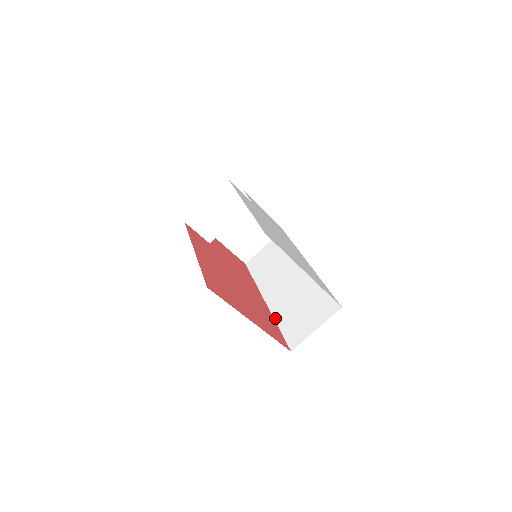
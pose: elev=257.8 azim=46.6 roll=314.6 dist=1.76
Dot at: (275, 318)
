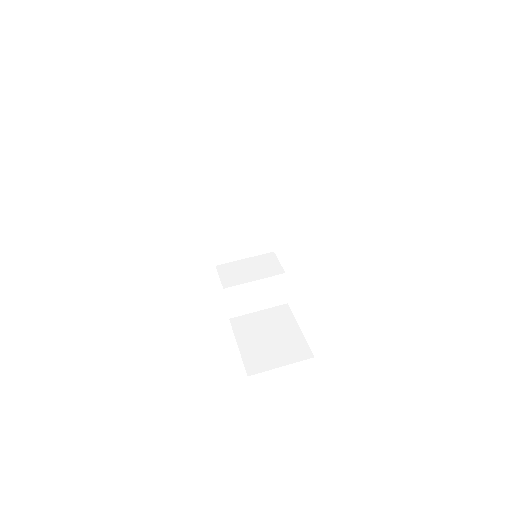
Dot at: occluded
